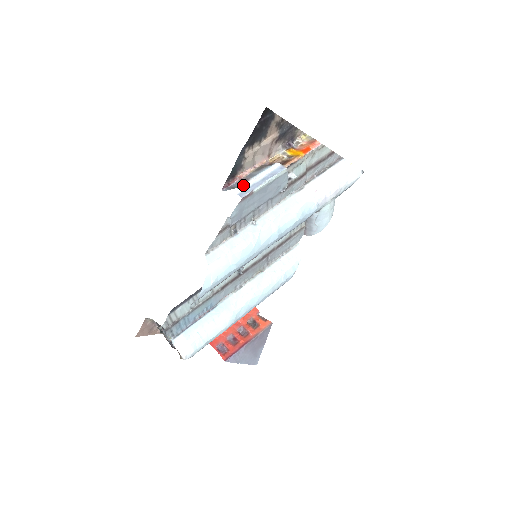
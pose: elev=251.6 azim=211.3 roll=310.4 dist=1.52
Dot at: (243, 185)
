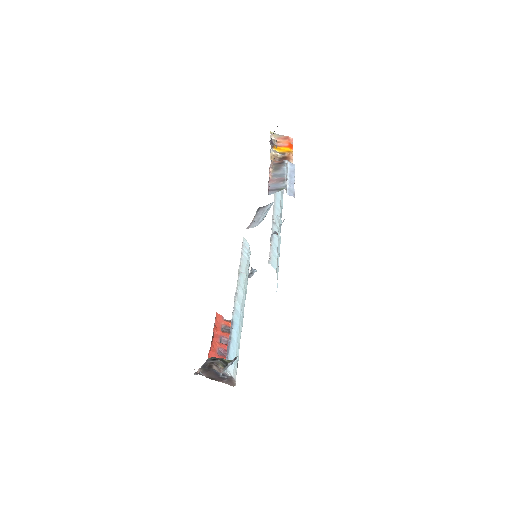
Dot at: (286, 185)
